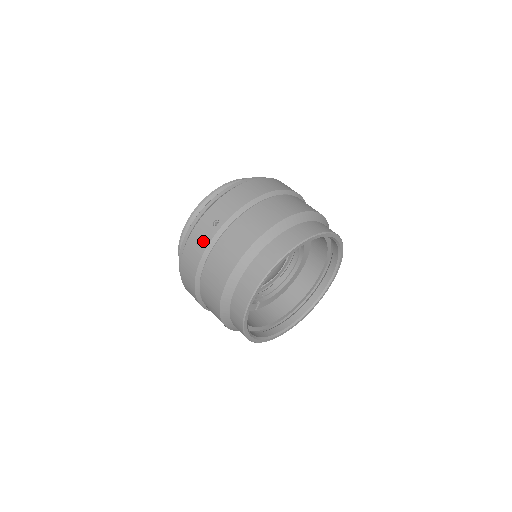
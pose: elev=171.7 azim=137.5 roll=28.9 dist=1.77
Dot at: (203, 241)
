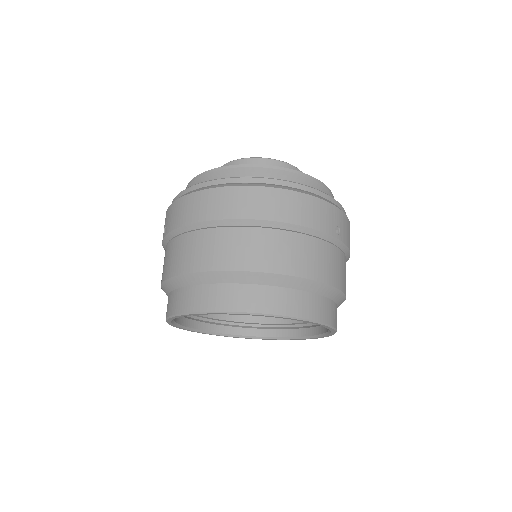
Dot at: occluded
